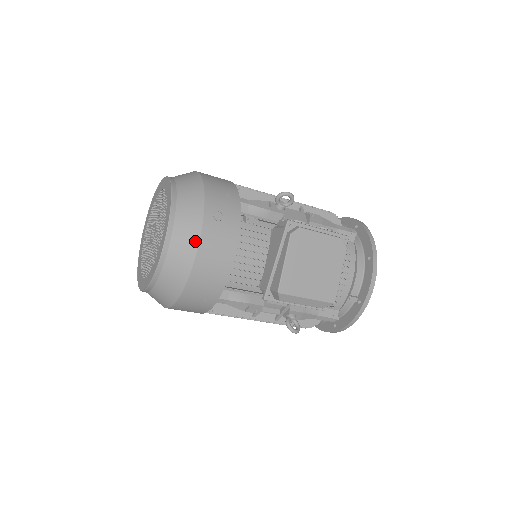
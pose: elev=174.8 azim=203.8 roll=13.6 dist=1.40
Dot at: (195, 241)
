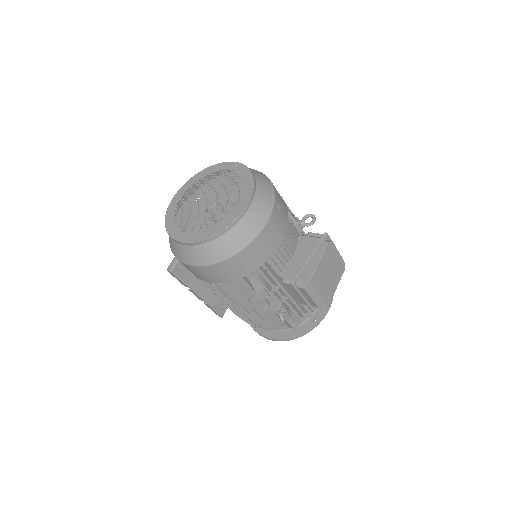
Dot at: (266, 218)
